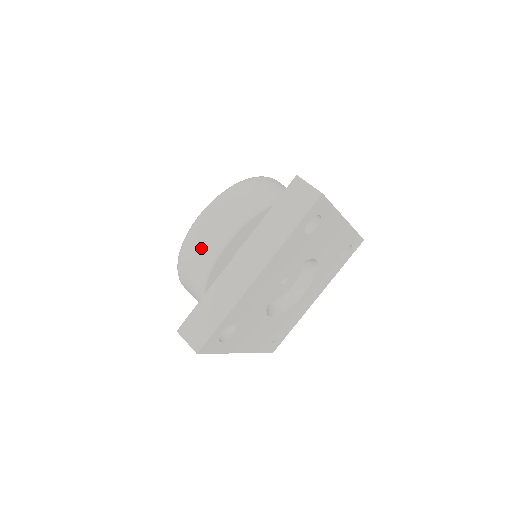
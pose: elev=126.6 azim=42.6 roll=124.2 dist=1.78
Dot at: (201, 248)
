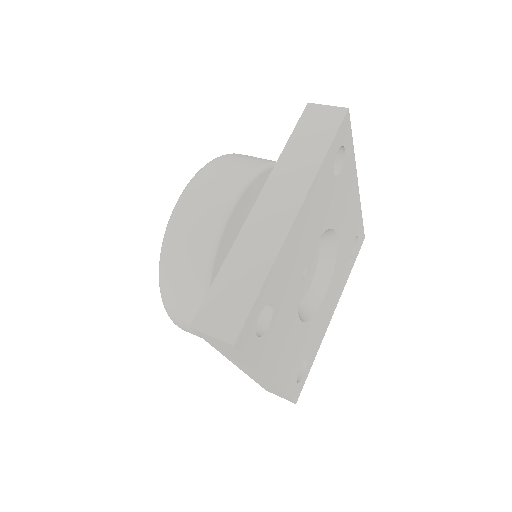
Dot at: (197, 222)
